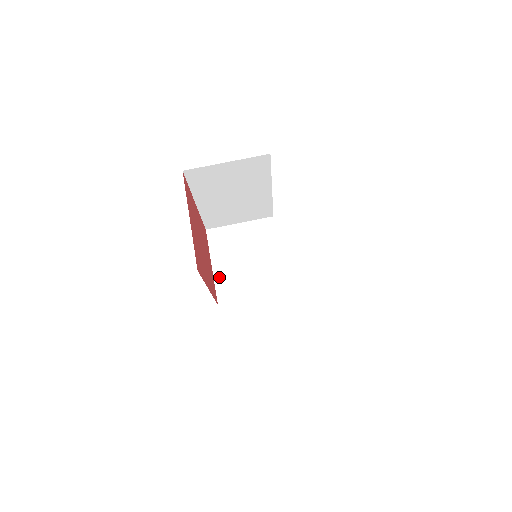
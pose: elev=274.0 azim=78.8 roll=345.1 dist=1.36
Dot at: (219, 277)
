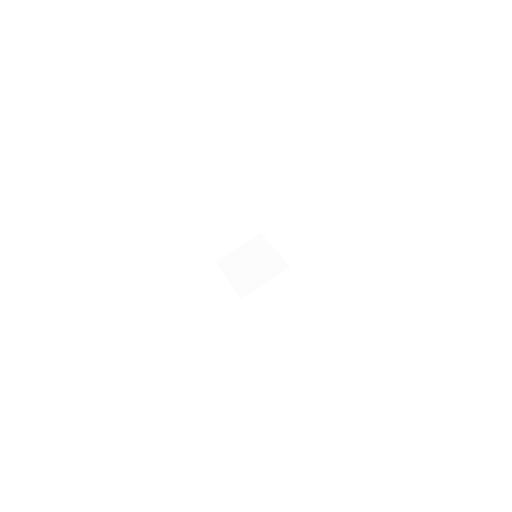
Dot at: (235, 283)
